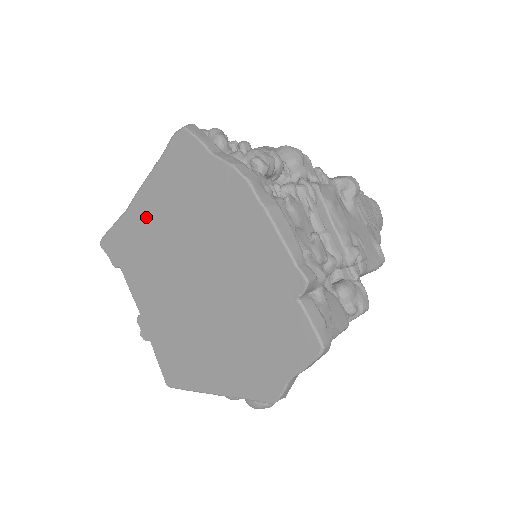
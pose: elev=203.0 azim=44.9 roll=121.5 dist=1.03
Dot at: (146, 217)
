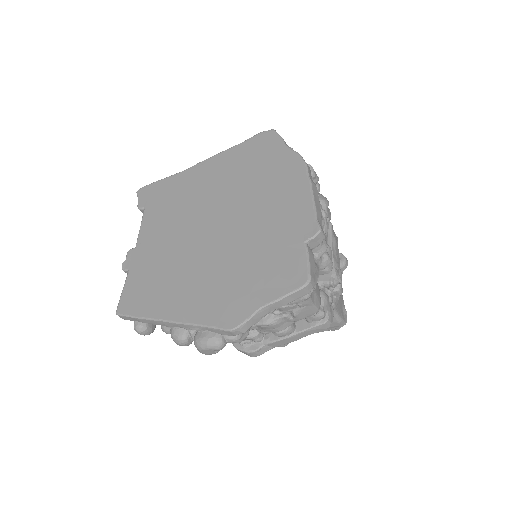
Dot at: (200, 176)
